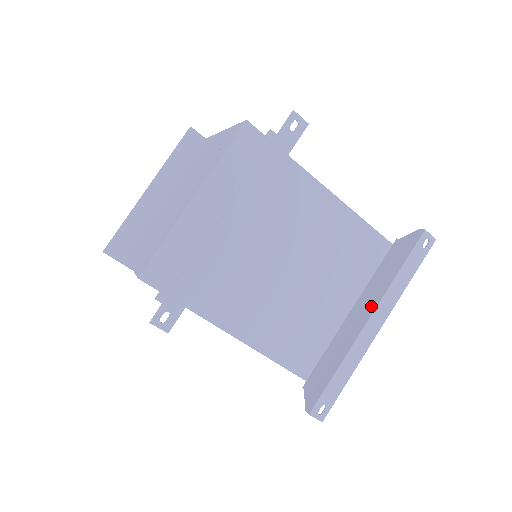
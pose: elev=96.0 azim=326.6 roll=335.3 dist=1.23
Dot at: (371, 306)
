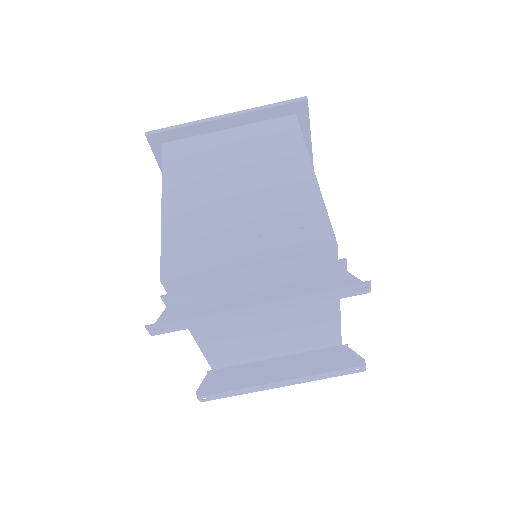
Dot at: (290, 374)
